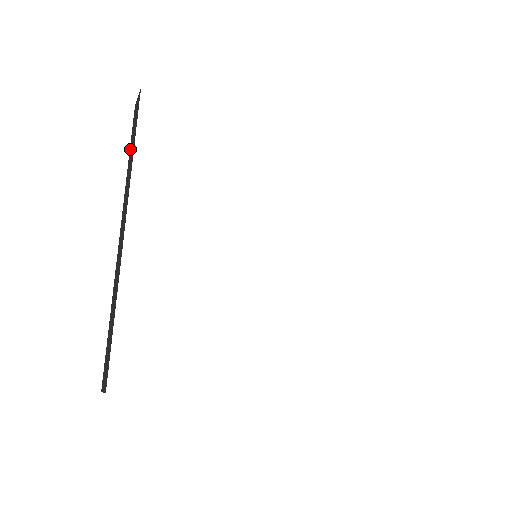
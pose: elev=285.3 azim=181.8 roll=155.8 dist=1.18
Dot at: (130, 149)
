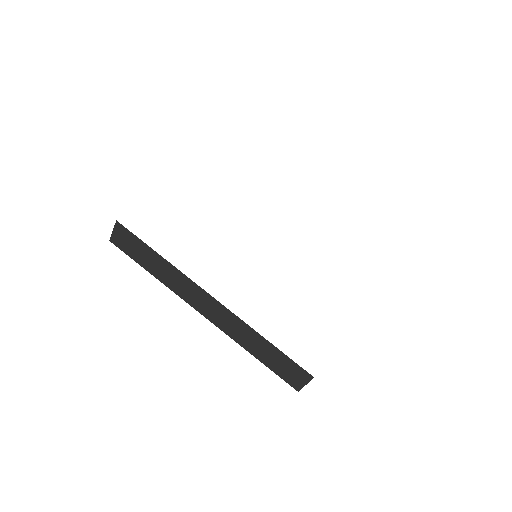
Dot at: (145, 265)
